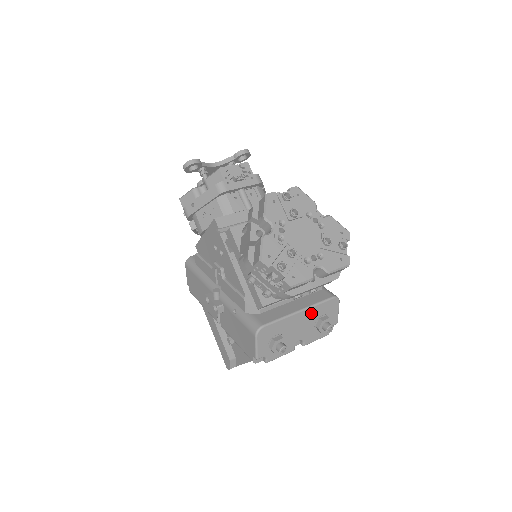
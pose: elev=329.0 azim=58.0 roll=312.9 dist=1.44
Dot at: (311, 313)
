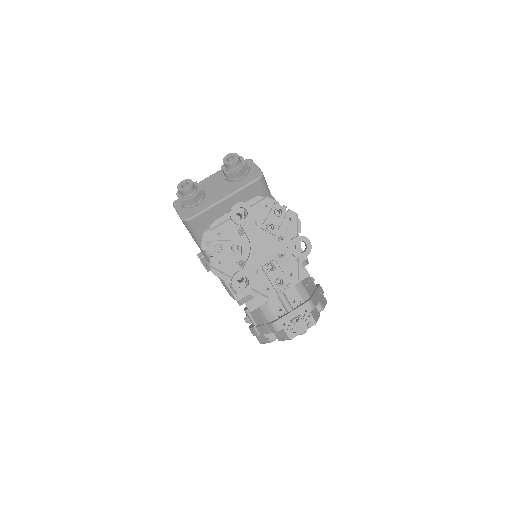
Dot at: occluded
